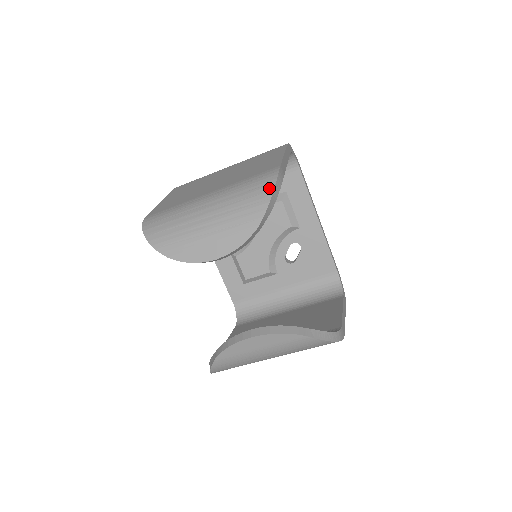
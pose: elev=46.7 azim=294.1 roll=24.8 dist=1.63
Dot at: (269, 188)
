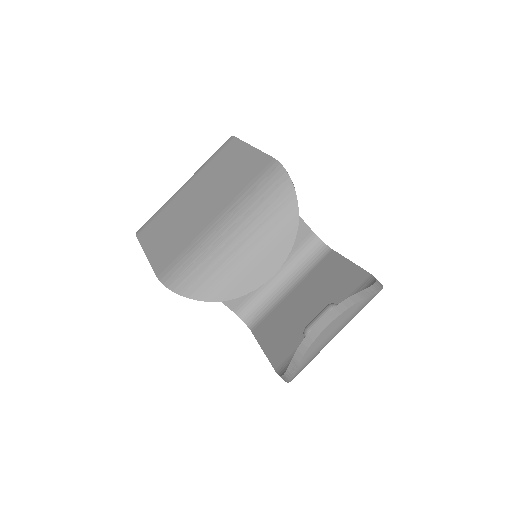
Dot at: (286, 184)
